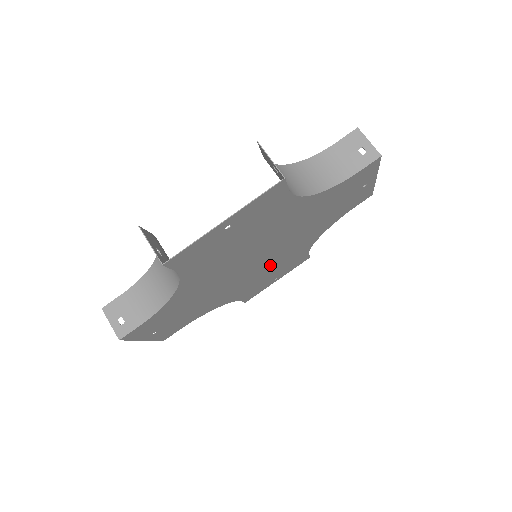
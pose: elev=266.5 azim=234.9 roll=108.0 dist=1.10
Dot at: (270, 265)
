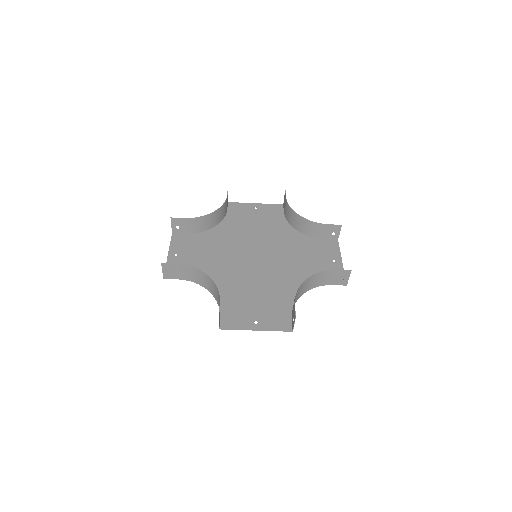
Dot at: (259, 238)
